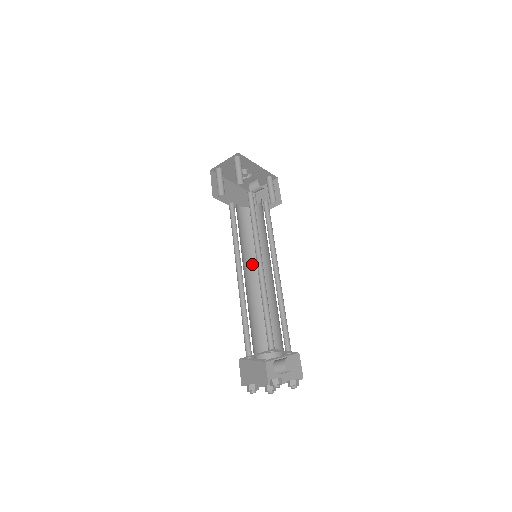
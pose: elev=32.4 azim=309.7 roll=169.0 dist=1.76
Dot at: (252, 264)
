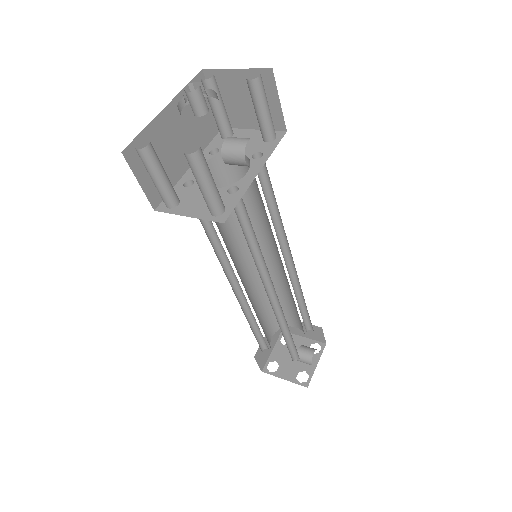
Dot at: (246, 246)
